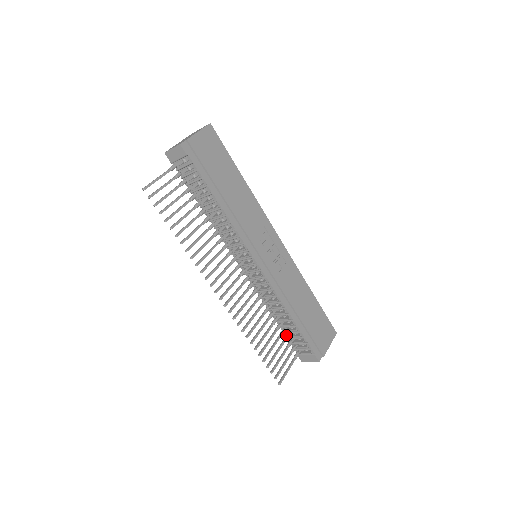
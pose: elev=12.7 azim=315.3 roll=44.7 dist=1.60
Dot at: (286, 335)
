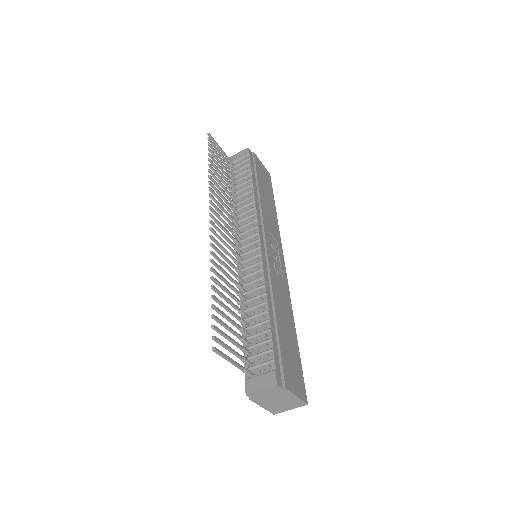
Dot at: (245, 341)
